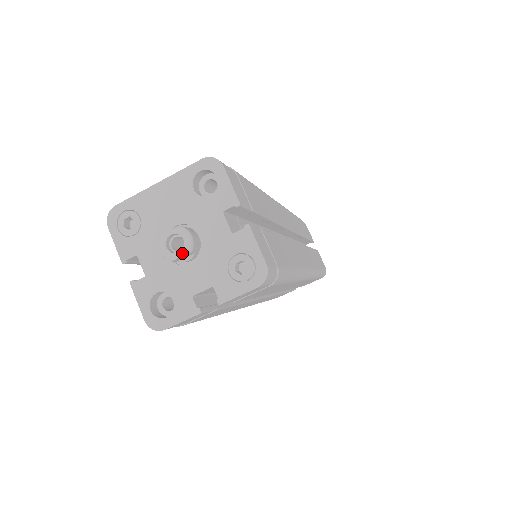
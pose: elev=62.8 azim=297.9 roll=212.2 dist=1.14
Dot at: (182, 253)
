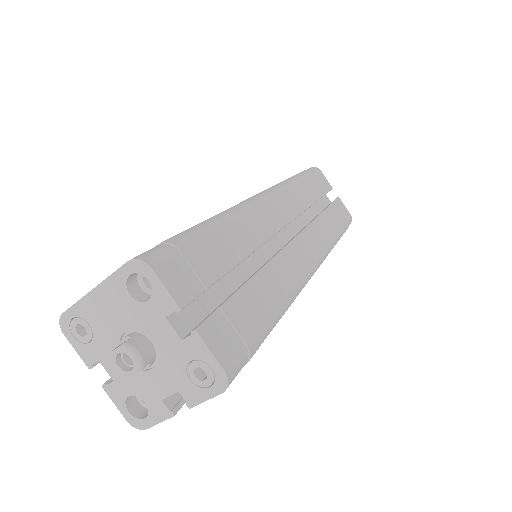
Dot at: (134, 372)
